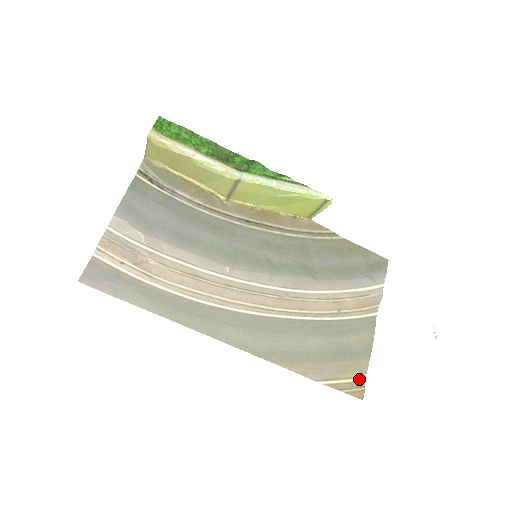
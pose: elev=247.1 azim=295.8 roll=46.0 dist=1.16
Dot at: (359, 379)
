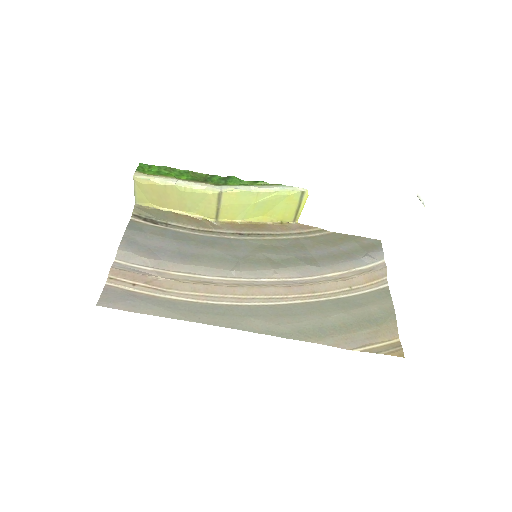
Dot at: (393, 341)
